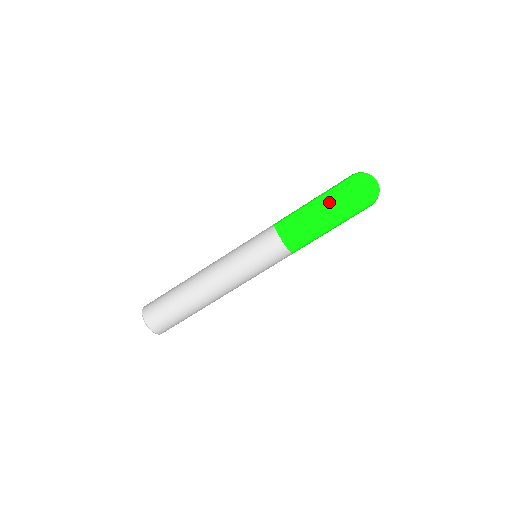
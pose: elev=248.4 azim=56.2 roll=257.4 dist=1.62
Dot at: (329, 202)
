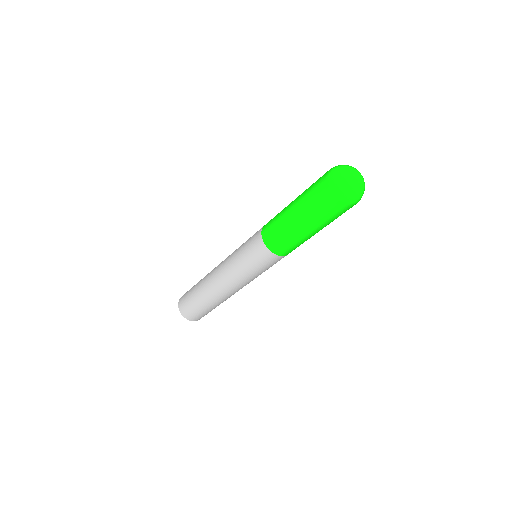
Dot at: (302, 205)
